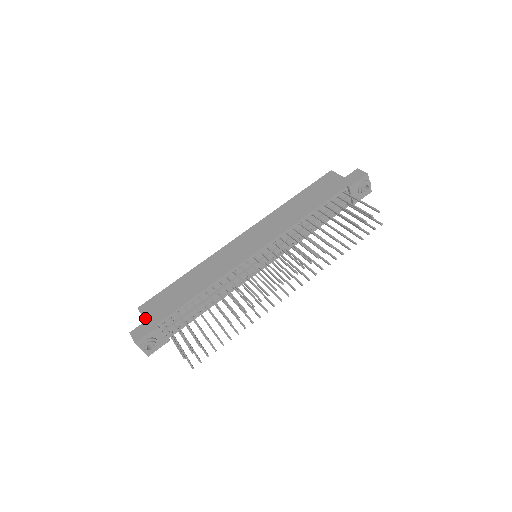
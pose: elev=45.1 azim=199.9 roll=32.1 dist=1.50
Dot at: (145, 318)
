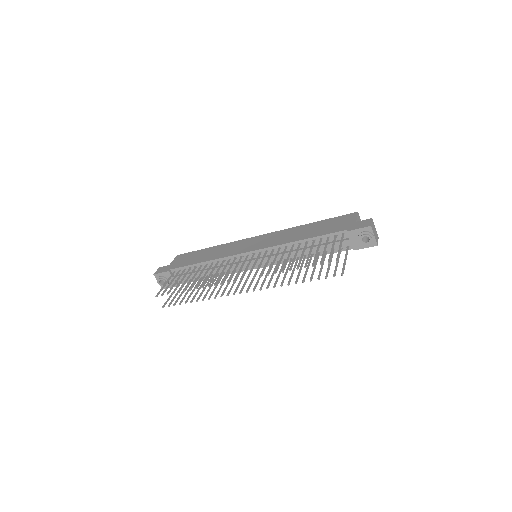
Dot at: (171, 263)
